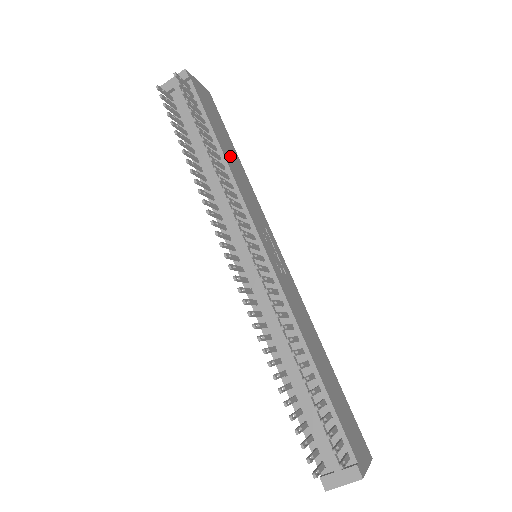
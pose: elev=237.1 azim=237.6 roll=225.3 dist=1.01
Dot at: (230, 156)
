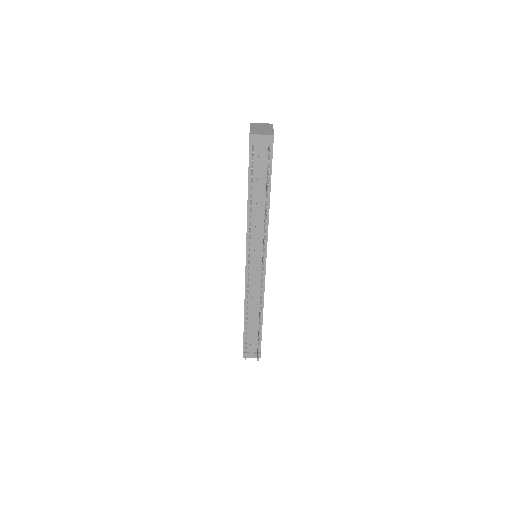
Dot at: occluded
